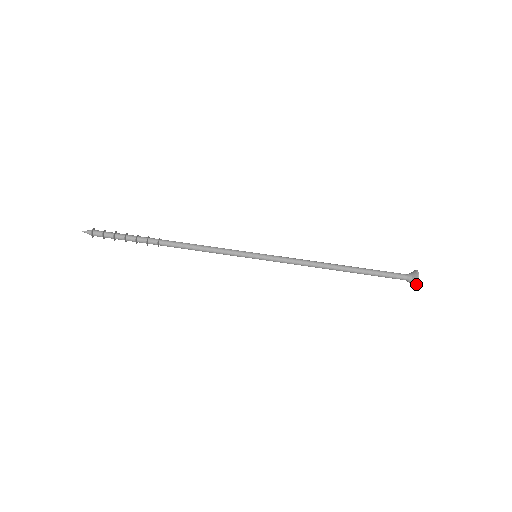
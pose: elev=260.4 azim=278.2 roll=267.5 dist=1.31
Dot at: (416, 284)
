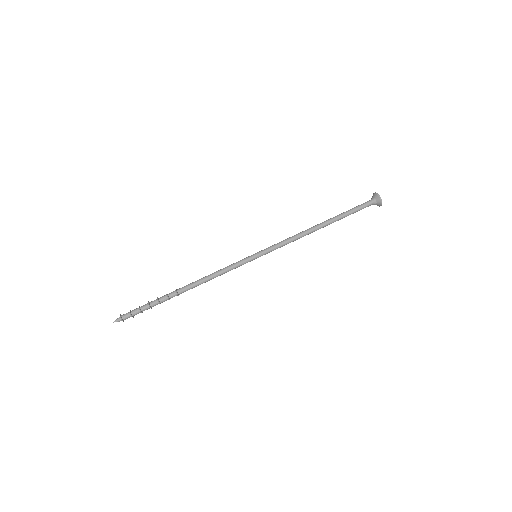
Dot at: (378, 195)
